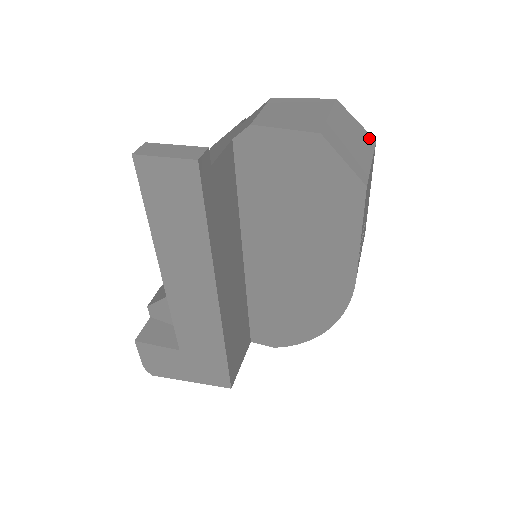
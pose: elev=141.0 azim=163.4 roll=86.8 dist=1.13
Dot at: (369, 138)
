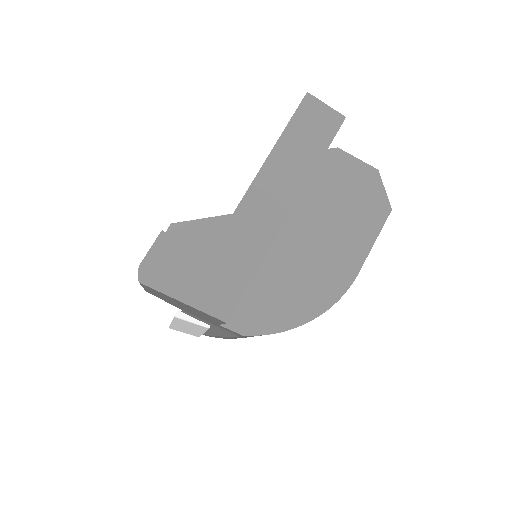
Dot at: occluded
